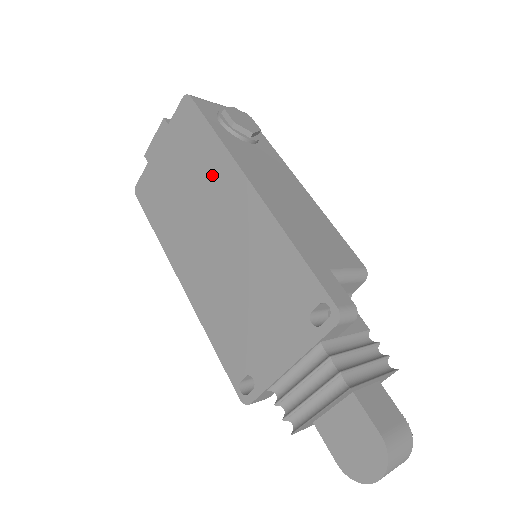
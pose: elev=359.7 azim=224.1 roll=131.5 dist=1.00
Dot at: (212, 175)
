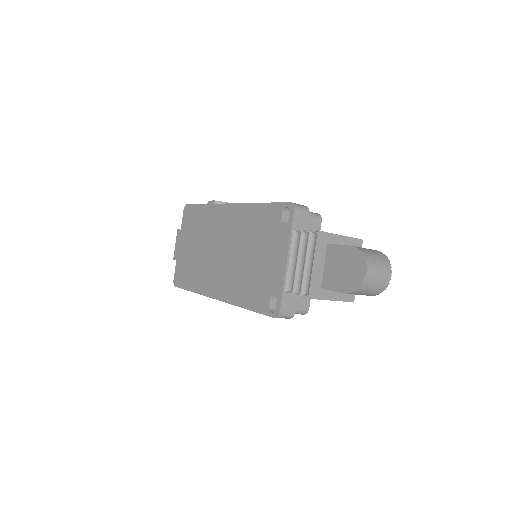
Dot at: (210, 223)
